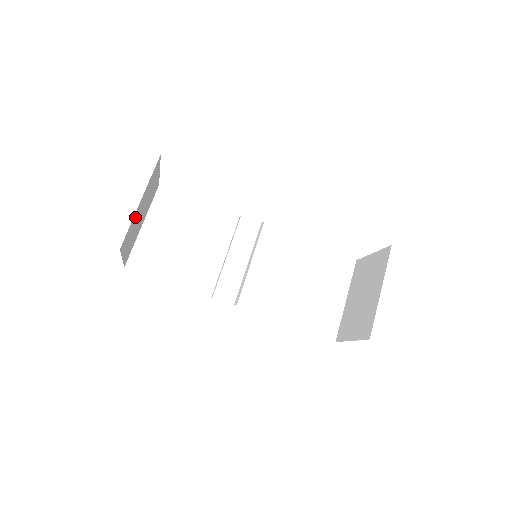
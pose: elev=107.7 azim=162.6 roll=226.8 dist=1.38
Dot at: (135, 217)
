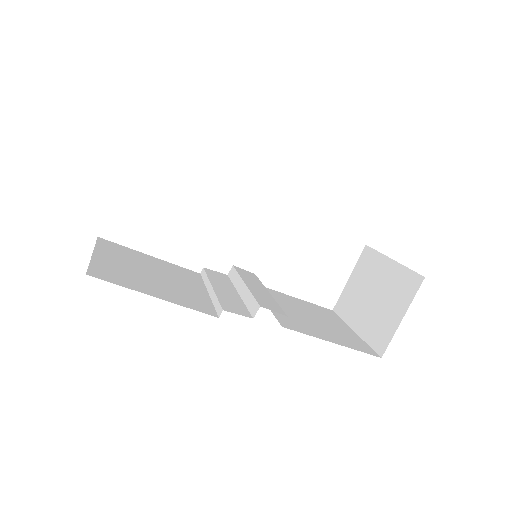
Dot at: occluded
